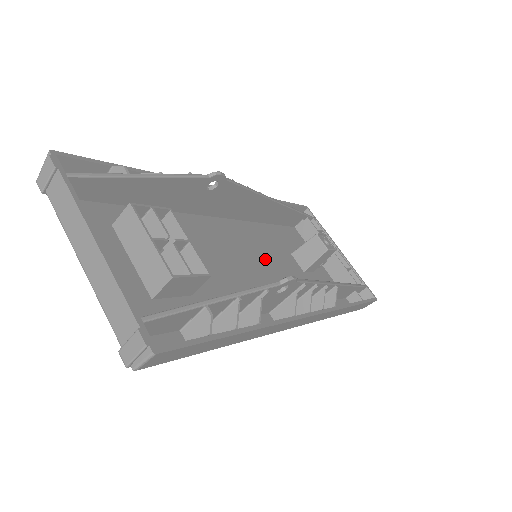
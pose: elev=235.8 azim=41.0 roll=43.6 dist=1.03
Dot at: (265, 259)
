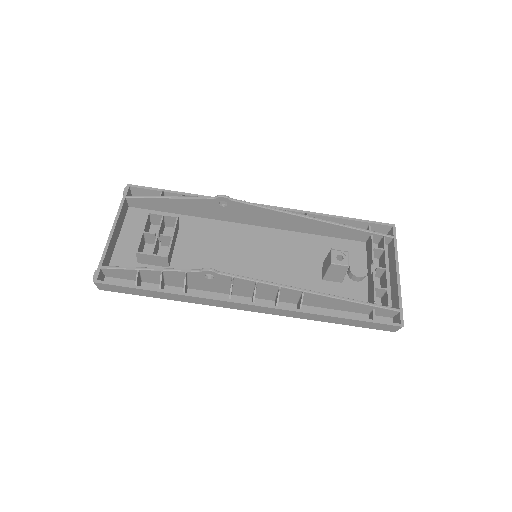
Dot at: (276, 261)
